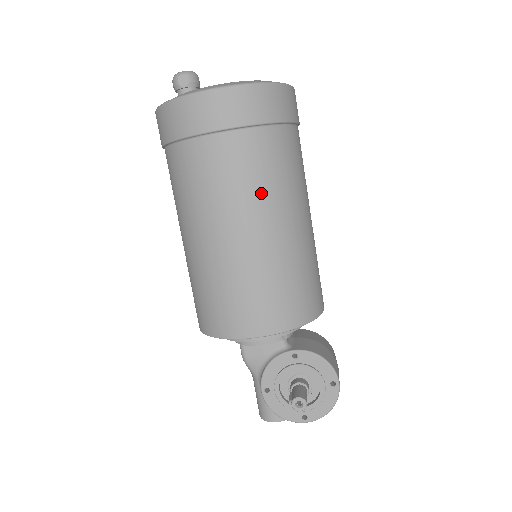
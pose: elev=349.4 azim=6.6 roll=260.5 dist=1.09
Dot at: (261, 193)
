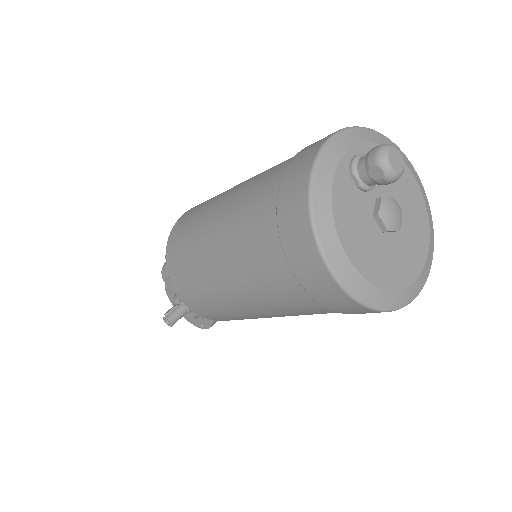
Dot at: (272, 306)
